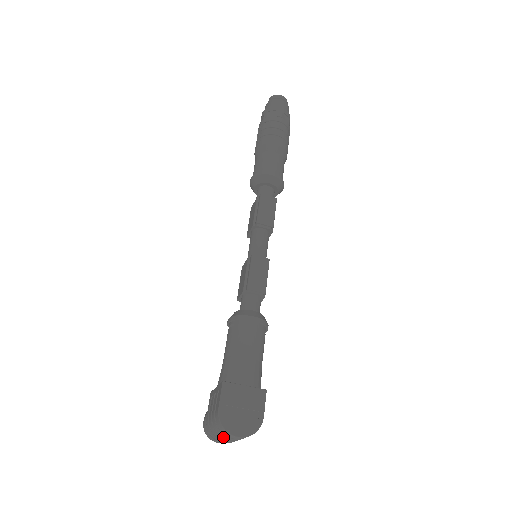
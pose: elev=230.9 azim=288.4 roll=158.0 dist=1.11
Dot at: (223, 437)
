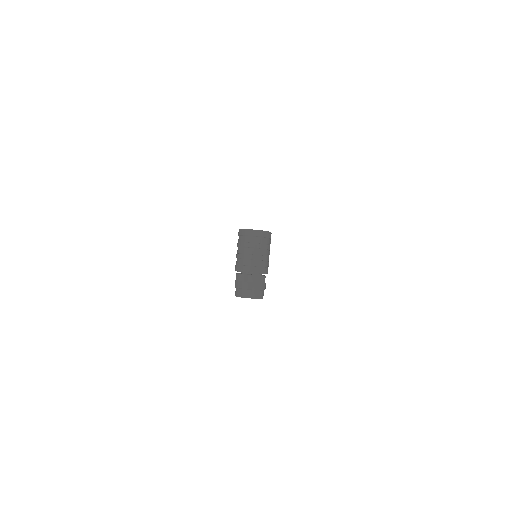
Dot at: (247, 254)
